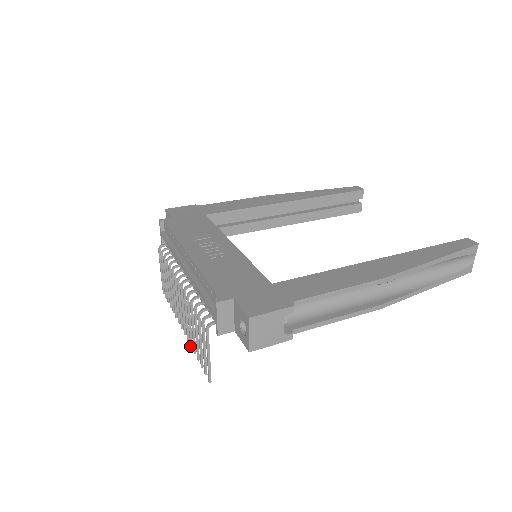
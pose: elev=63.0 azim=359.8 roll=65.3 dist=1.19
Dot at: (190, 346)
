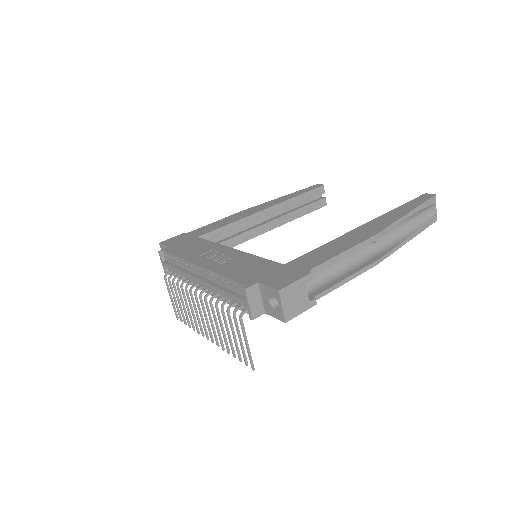
Dot at: (222, 349)
